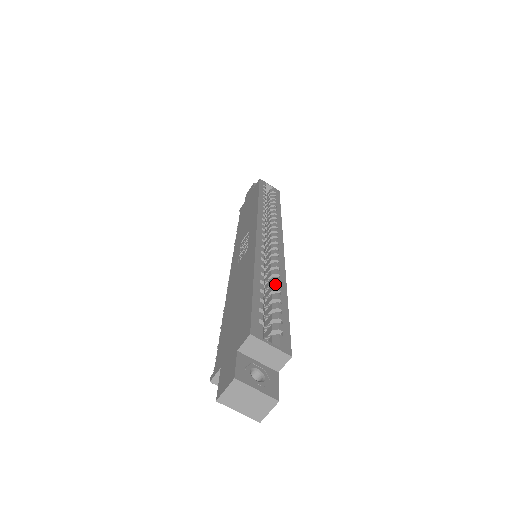
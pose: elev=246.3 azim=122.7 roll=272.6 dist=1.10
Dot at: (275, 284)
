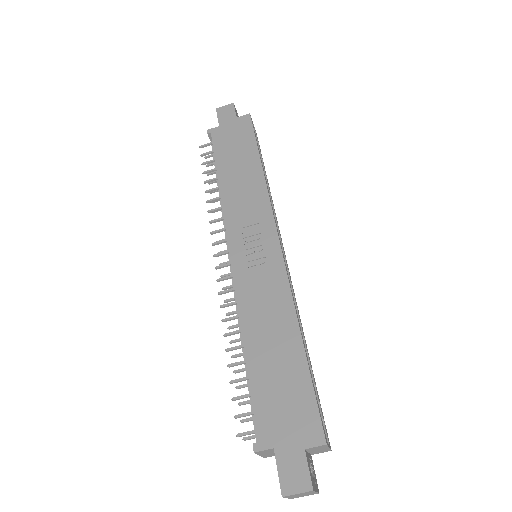
Dot at: occluded
